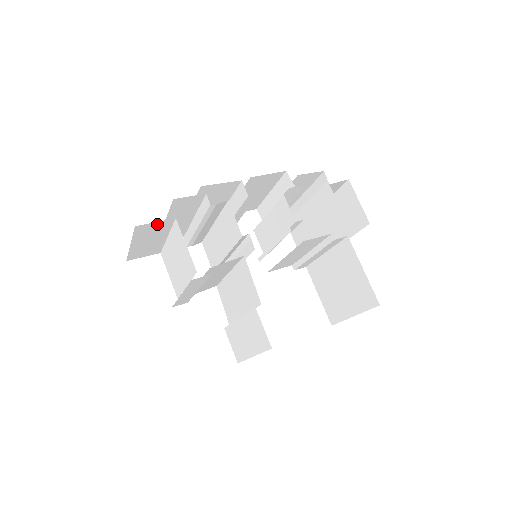
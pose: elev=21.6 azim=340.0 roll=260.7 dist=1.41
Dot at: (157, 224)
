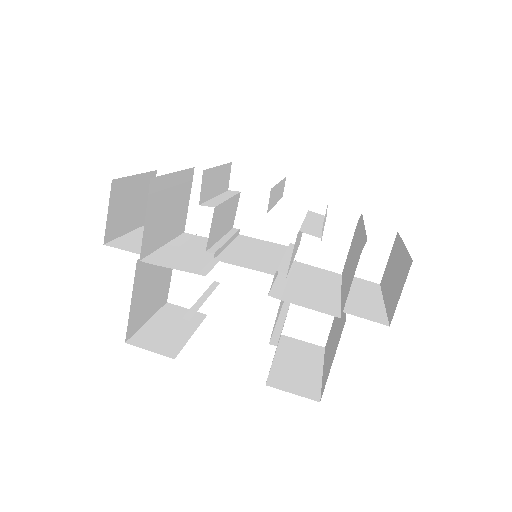
Dot at: occluded
